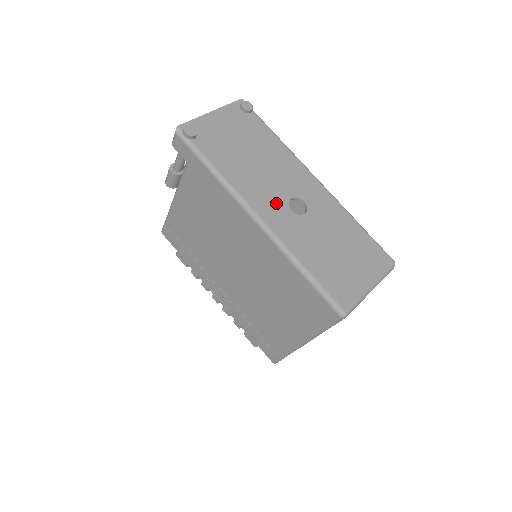
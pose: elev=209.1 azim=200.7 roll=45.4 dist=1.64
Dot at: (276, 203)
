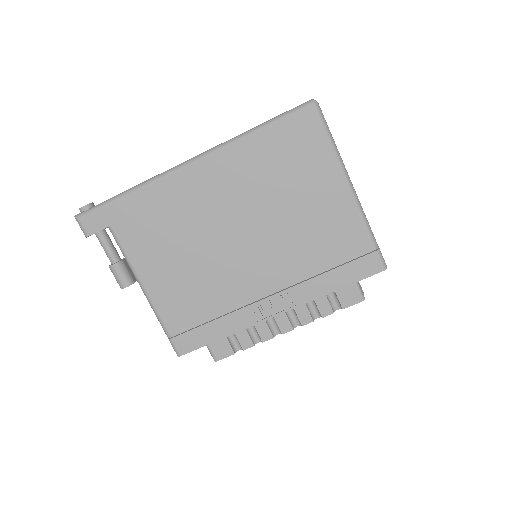
Dot at: occluded
